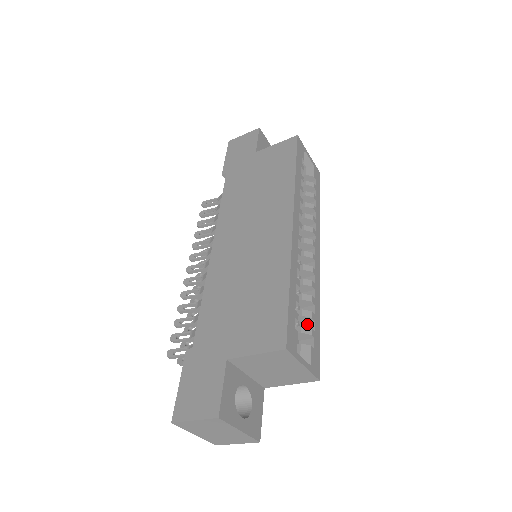
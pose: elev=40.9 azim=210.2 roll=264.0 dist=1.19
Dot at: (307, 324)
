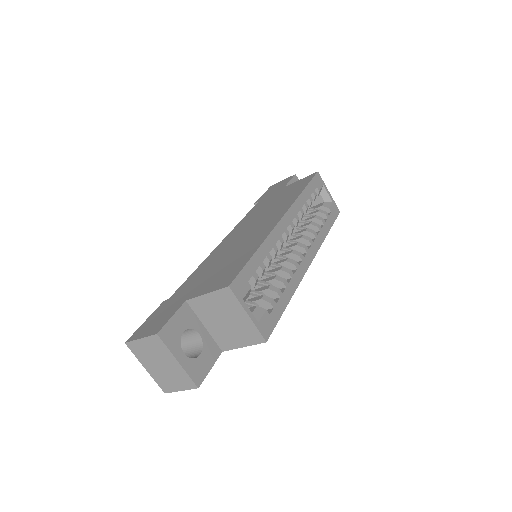
Dot at: occluded
